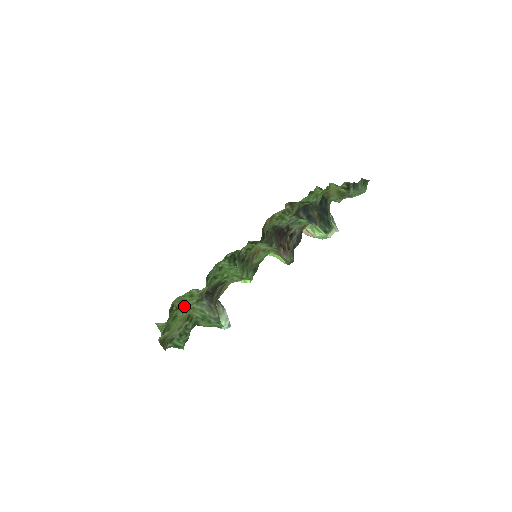
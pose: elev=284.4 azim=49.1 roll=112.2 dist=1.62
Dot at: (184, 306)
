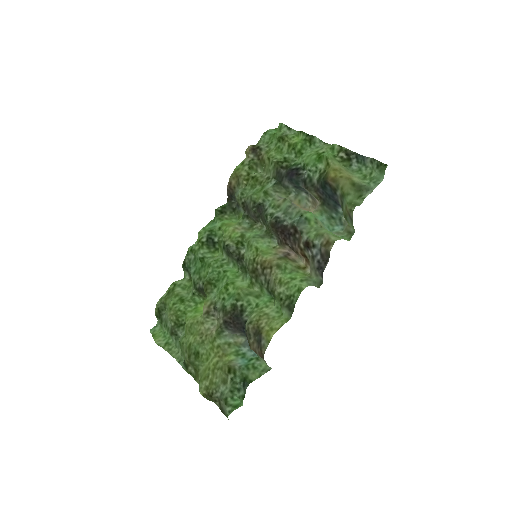
Dot at: (196, 333)
